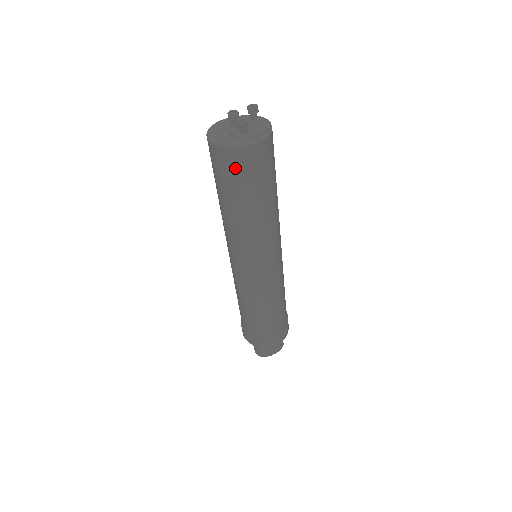
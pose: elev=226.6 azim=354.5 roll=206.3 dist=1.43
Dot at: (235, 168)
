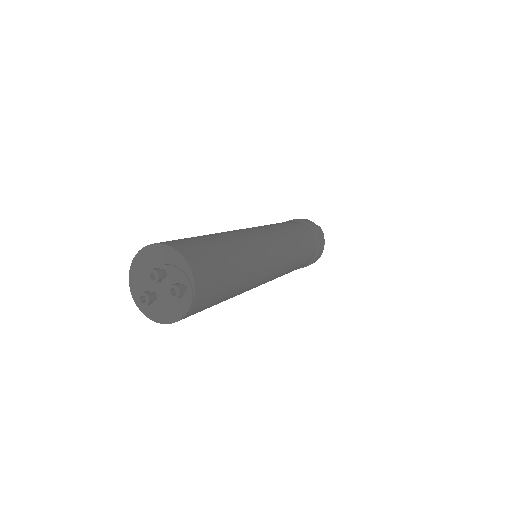
Dot at: occluded
